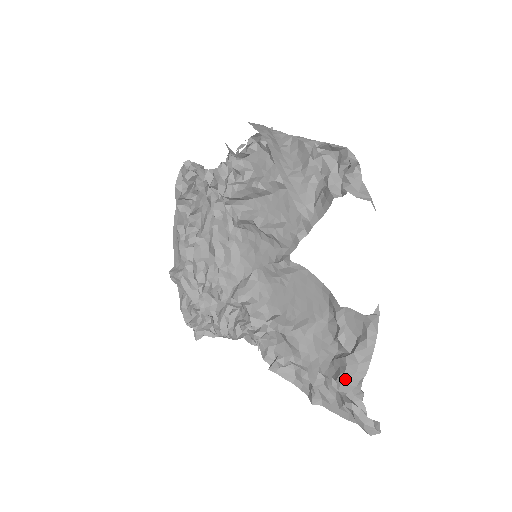
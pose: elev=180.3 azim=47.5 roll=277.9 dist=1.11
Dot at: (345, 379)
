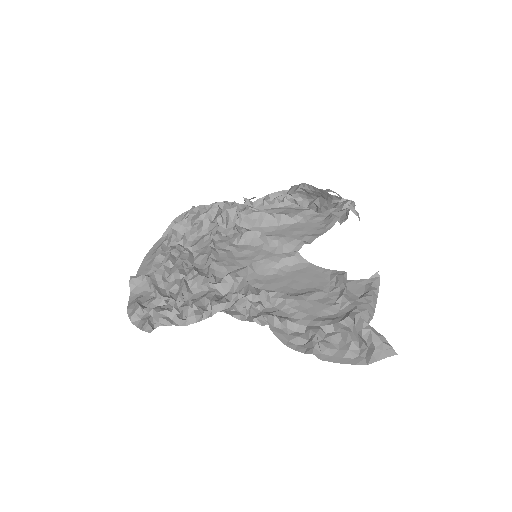
Dot at: (358, 313)
